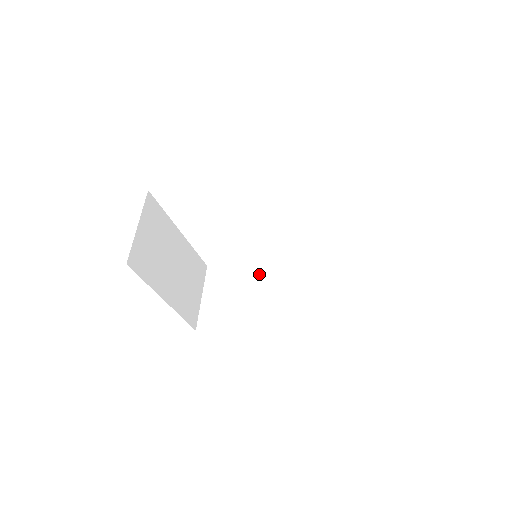
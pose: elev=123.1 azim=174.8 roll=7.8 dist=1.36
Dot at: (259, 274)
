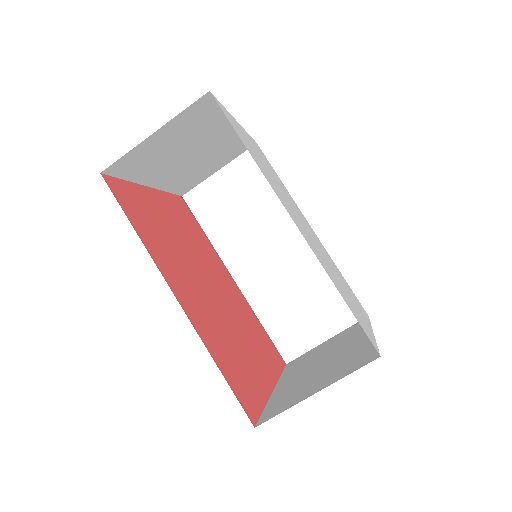
Dot at: (280, 218)
